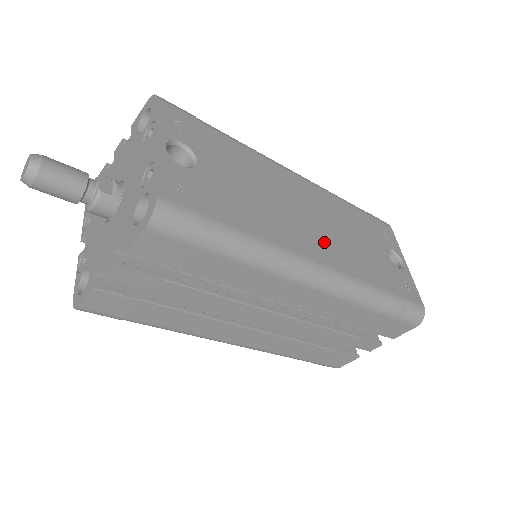
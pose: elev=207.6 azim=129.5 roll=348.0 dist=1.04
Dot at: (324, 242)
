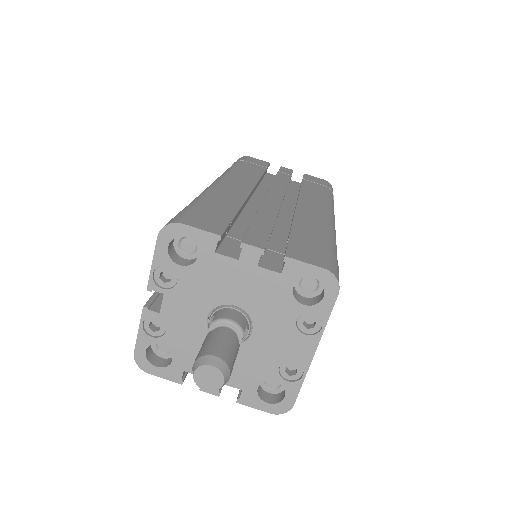
Dot at: occluded
